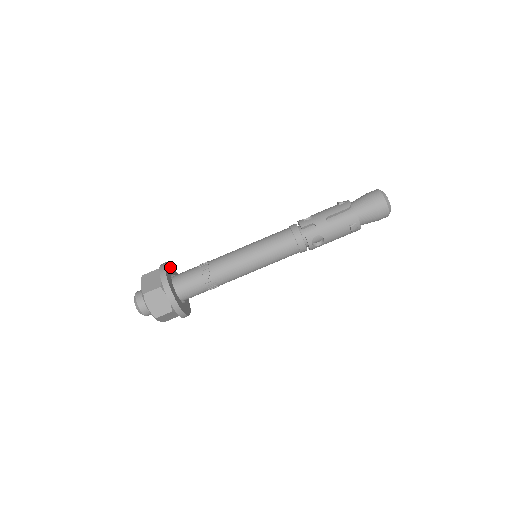
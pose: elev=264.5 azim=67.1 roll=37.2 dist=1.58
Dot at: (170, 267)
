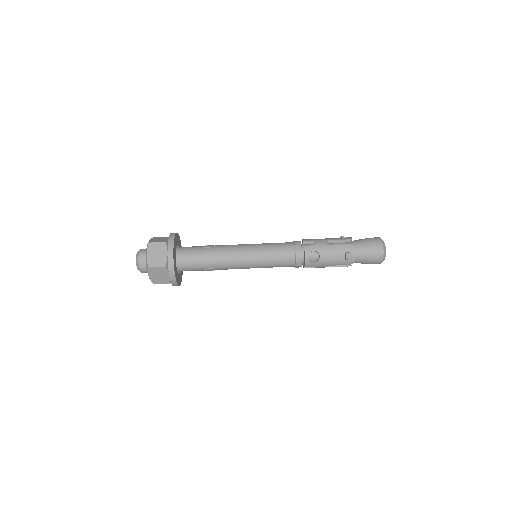
Dot at: (180, 243)
